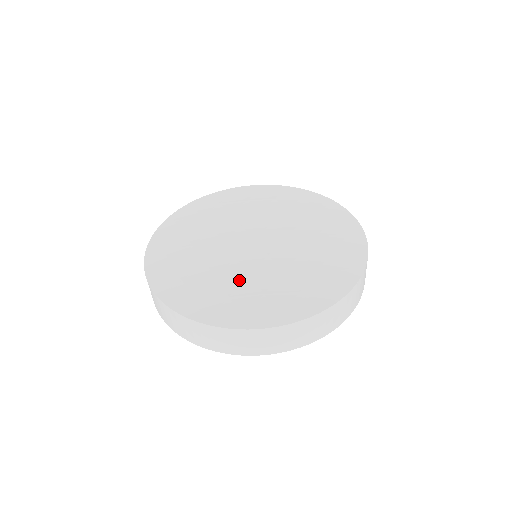
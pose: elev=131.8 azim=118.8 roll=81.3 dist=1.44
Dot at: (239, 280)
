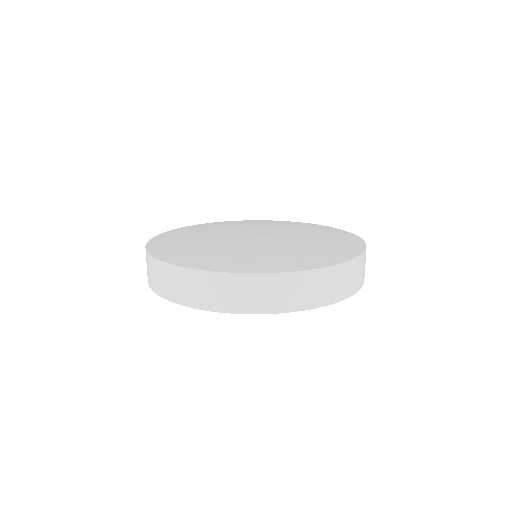
Dot at: (208, 245)
